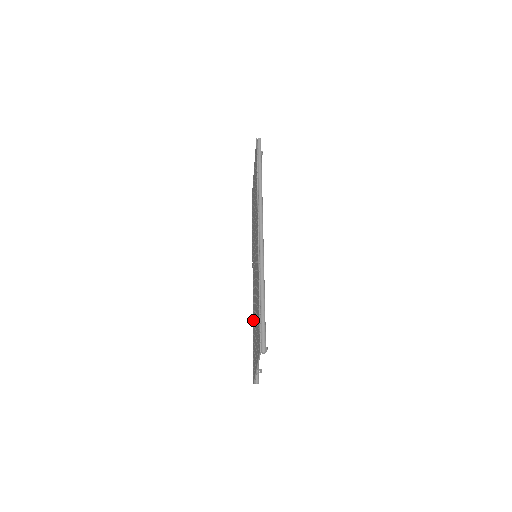
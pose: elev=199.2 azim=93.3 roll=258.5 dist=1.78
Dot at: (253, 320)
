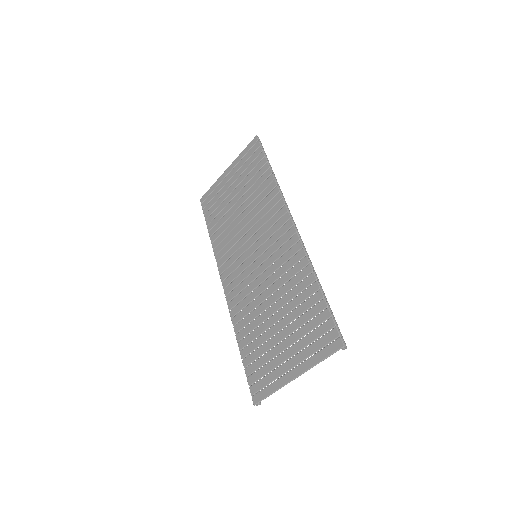
Dot at: (243, 330)
